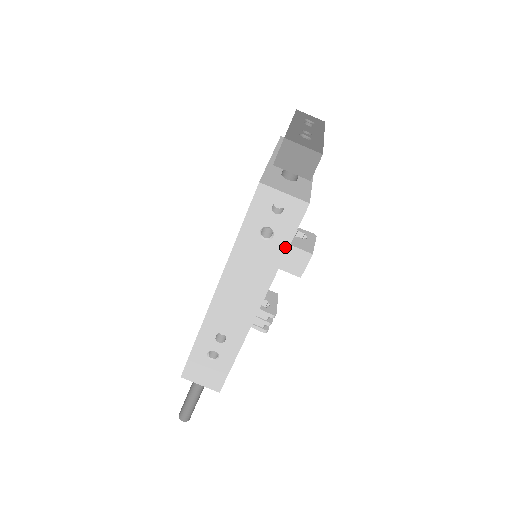
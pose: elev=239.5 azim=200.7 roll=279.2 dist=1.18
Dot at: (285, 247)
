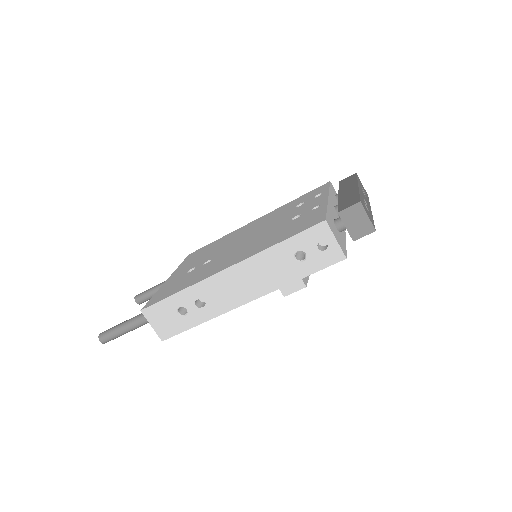
Dot at: (305, 274)
